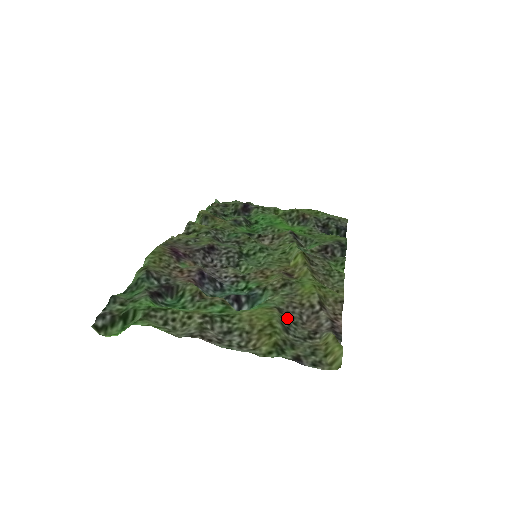
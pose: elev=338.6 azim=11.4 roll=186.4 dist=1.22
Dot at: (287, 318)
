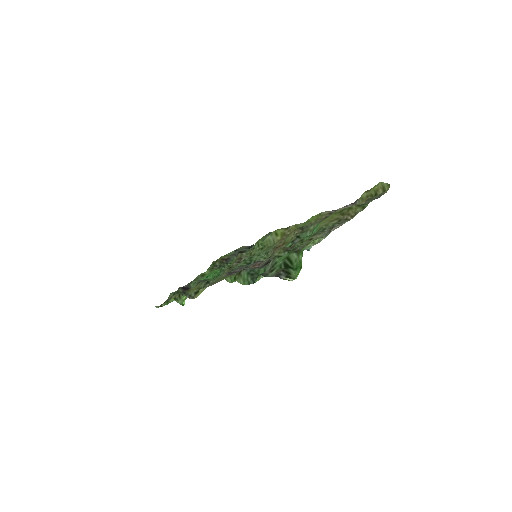
Dot at: occluded
